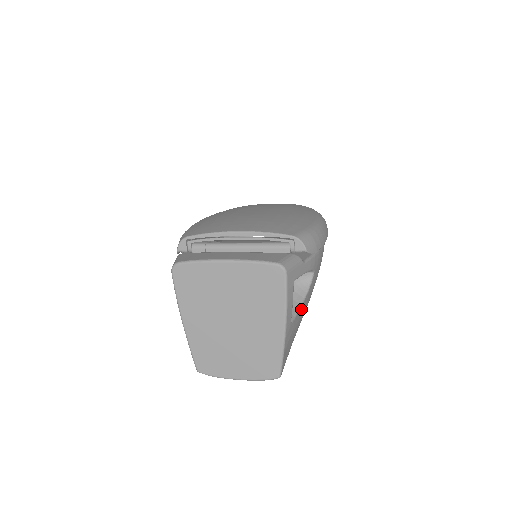
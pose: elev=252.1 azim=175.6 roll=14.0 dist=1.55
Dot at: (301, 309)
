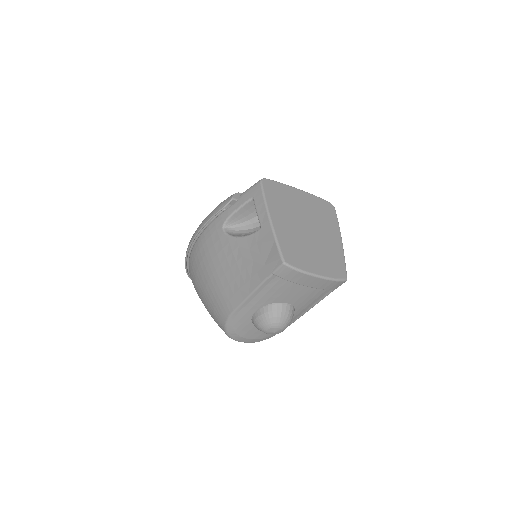
Dot at: occluded
